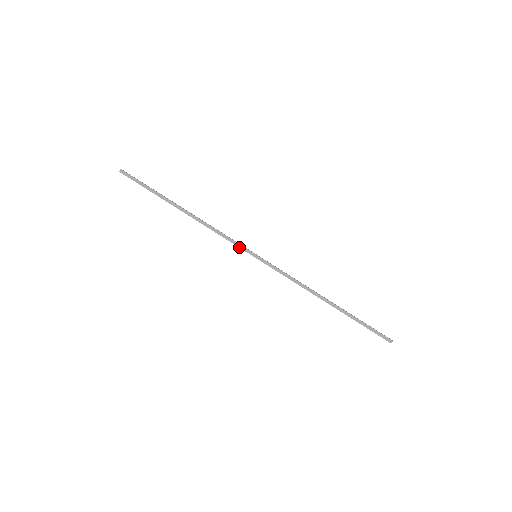
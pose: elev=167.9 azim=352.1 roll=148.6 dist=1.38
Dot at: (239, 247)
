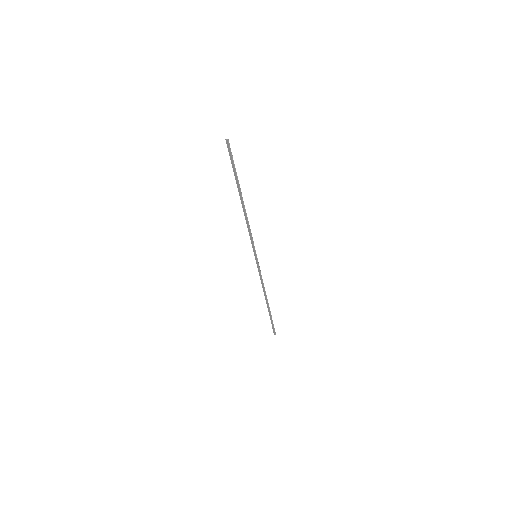
Dot at: (252, 245)
